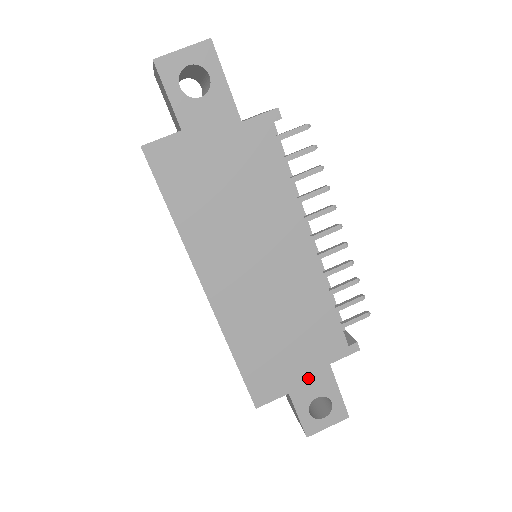
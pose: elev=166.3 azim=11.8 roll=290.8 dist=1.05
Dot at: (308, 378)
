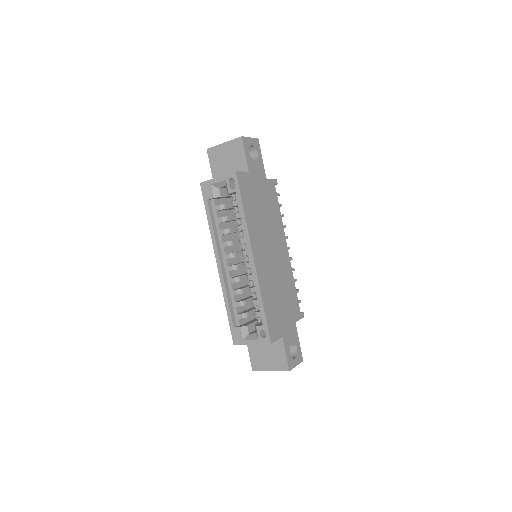
Dot at: (289, 329)
